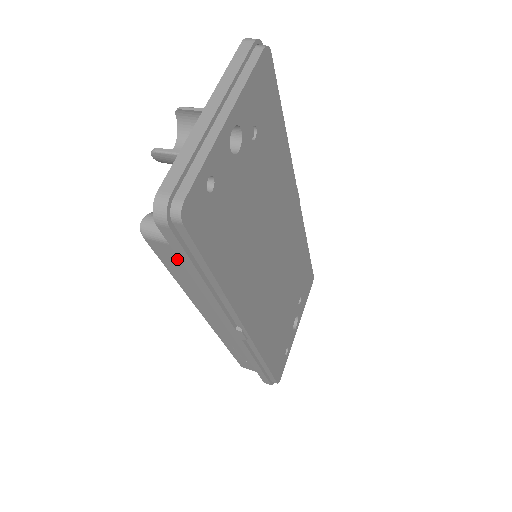
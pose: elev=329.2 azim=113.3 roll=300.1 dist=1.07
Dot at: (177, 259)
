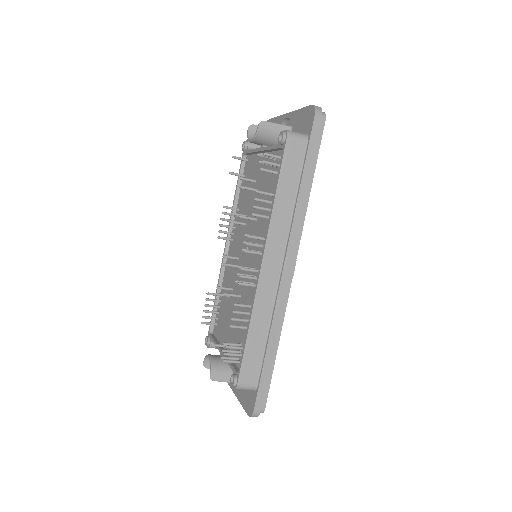
Dot at: (298, 159)
